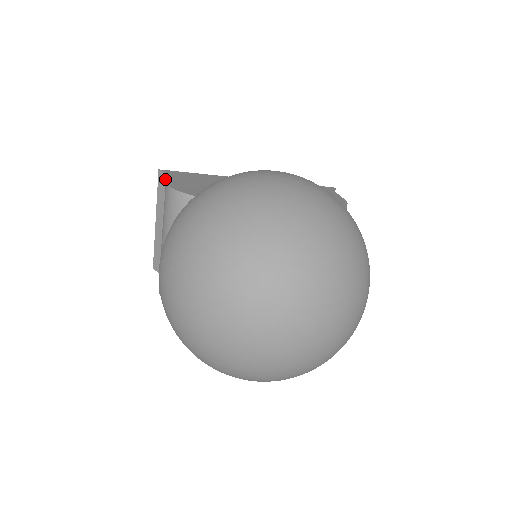
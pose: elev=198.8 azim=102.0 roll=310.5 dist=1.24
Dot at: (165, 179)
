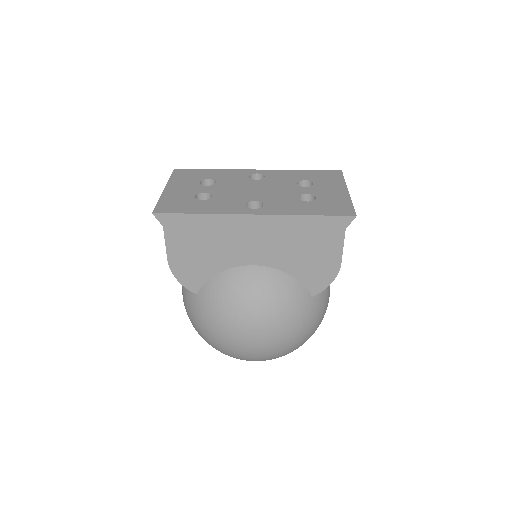
Dot at: occluded
